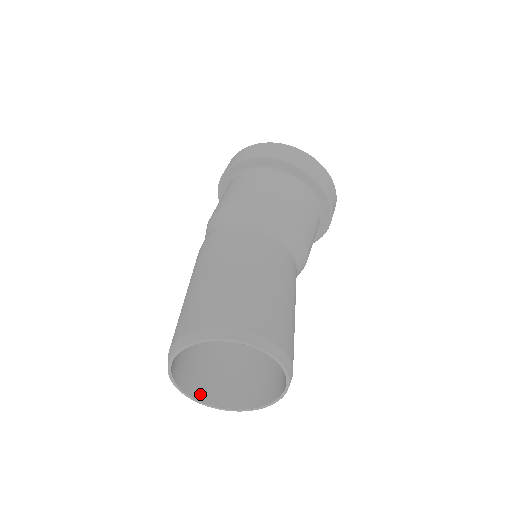
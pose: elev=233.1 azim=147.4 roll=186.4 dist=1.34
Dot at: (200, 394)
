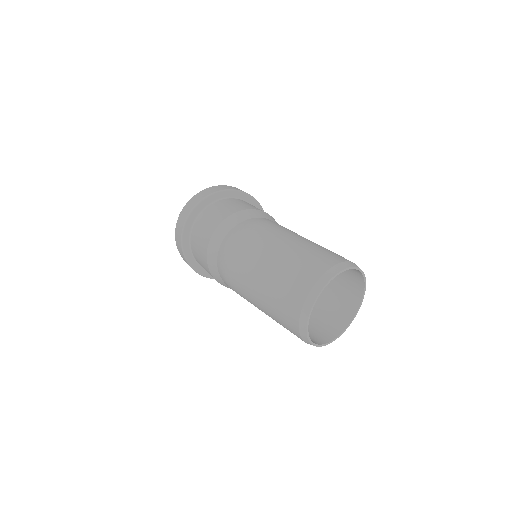
Dot at: (305, 315)
